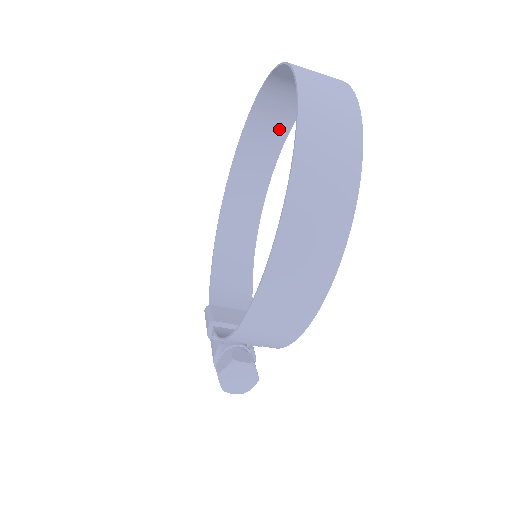
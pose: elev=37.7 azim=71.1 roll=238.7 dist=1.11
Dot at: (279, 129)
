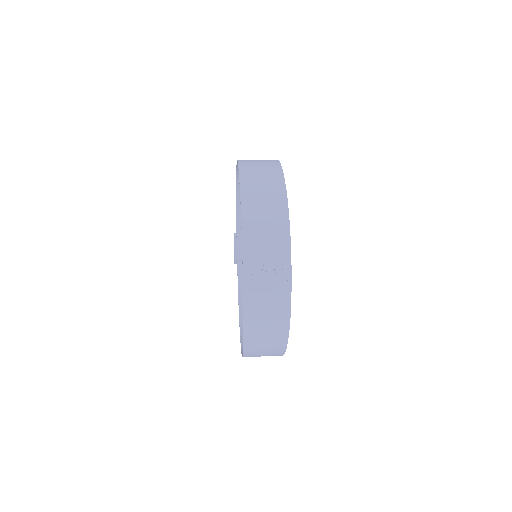
Dot at: (272, 174)
